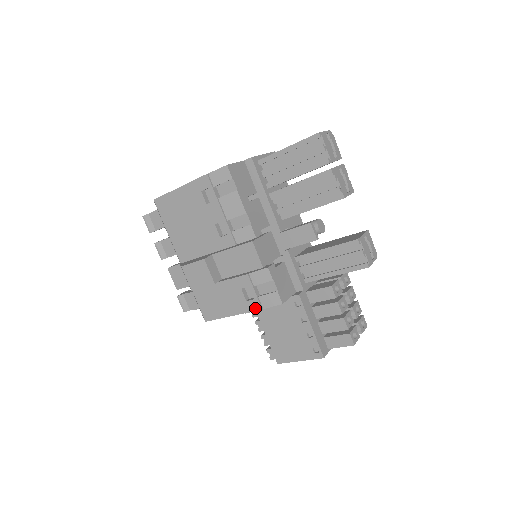
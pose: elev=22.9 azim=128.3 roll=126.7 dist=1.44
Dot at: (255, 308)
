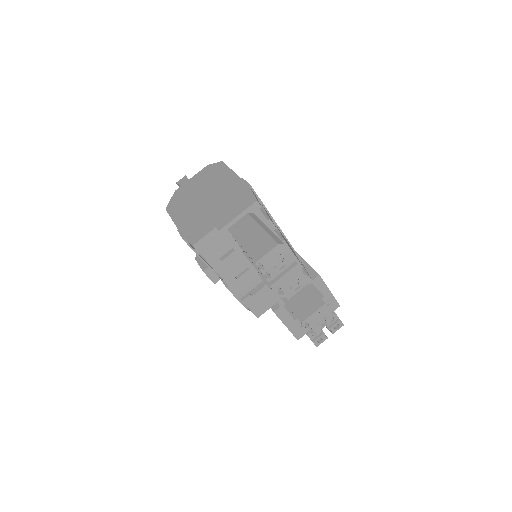
Dot at: occluded
